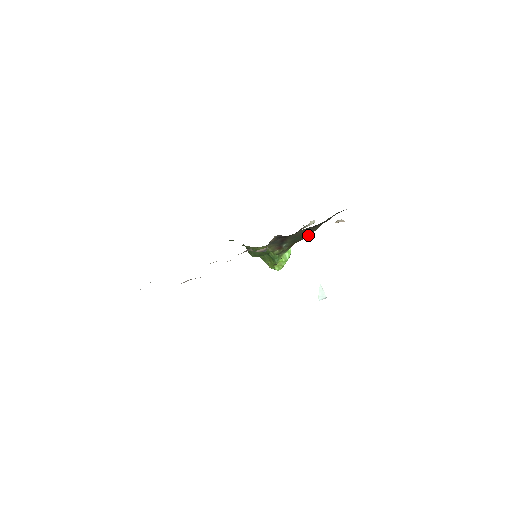
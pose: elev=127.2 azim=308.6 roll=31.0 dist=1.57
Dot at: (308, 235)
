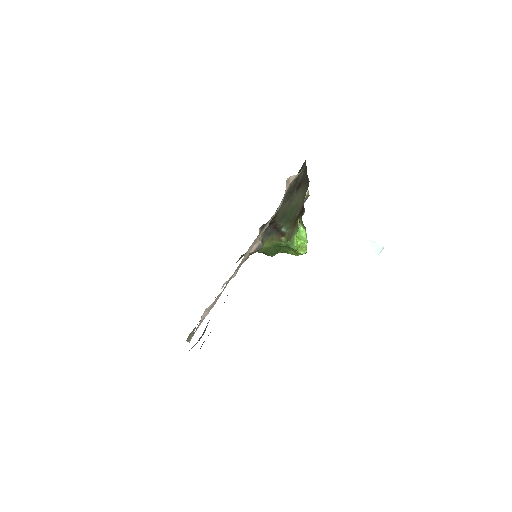
Dot at: (299, 207)
